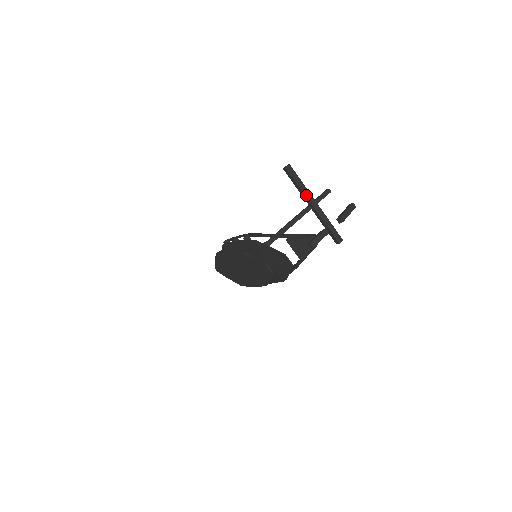
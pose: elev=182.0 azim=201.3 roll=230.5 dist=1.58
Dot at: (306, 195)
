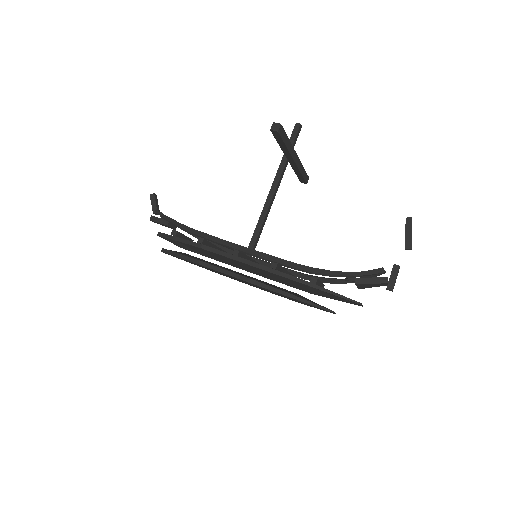
Dot at: (290, 152)
